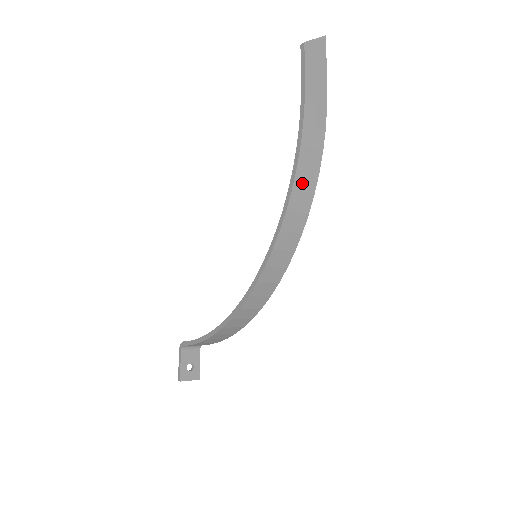
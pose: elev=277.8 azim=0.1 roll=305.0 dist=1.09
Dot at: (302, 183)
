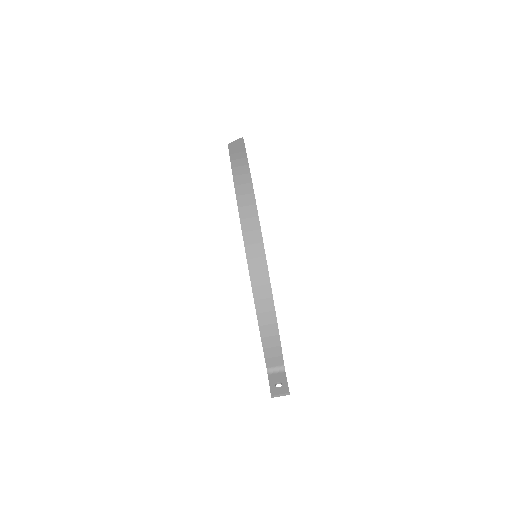
Dot at: (242, 191)
